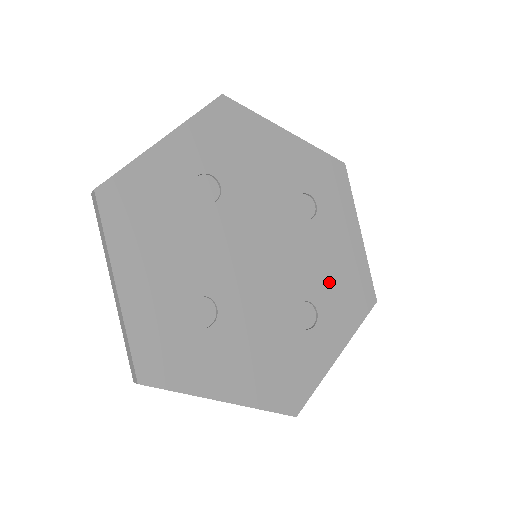
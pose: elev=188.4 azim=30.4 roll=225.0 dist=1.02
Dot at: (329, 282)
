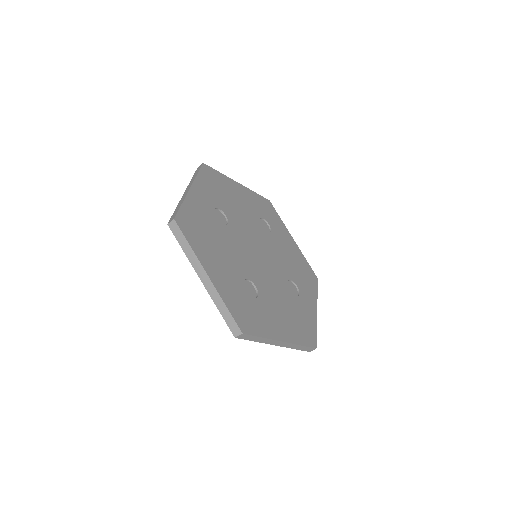
Dot at: (294, 268)
